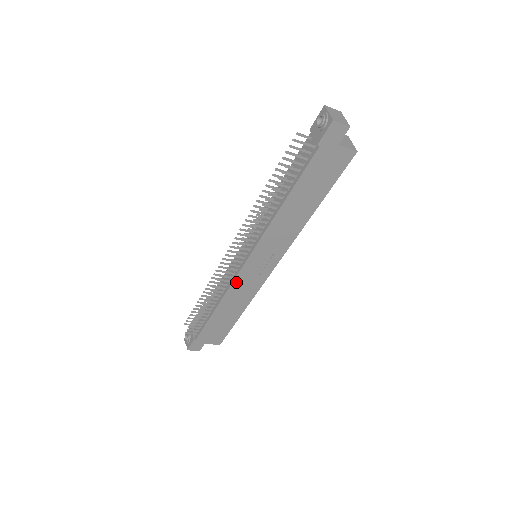
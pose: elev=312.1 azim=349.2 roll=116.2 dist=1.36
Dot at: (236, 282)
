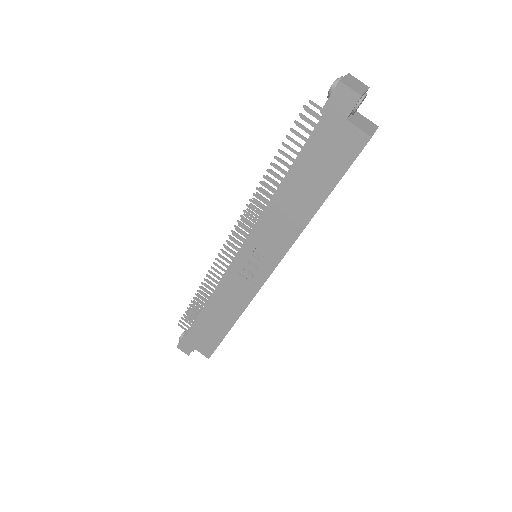
Dot at: (227, 277)
